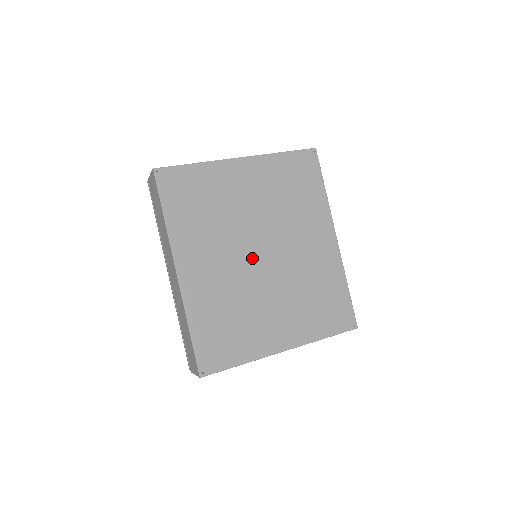
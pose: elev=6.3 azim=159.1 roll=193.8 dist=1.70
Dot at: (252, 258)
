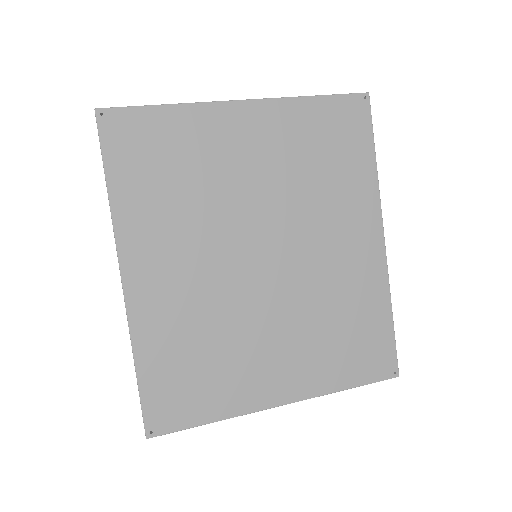
Dot at: (246, 263)
